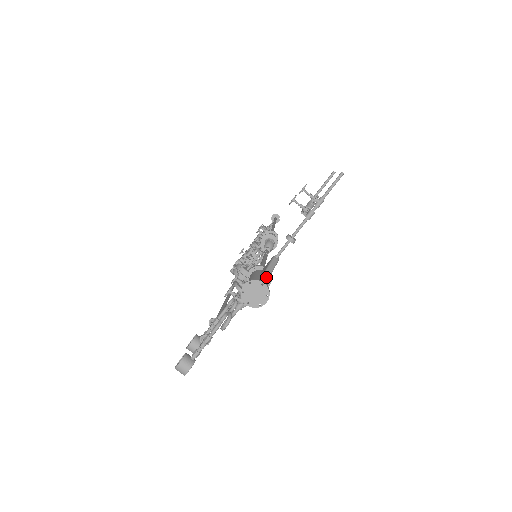
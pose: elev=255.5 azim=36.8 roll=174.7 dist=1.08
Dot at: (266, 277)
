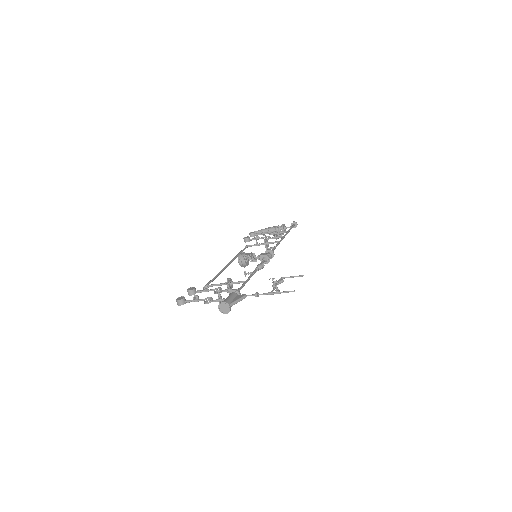
Dot at: (234, 304)
